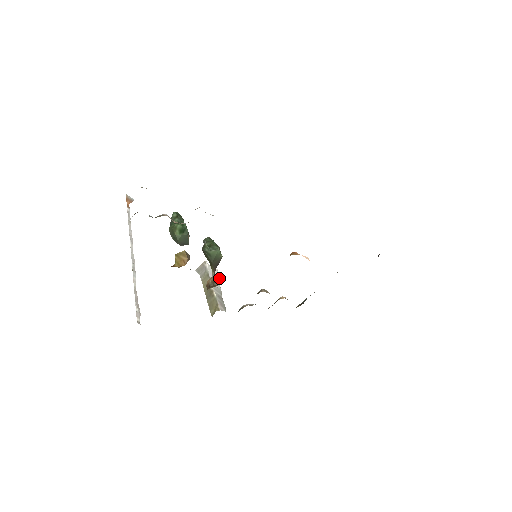
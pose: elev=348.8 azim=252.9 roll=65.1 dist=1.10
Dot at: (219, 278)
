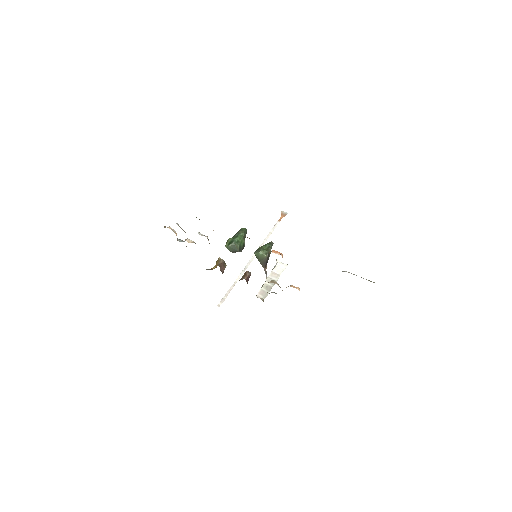
Dot at: (249, 274)
